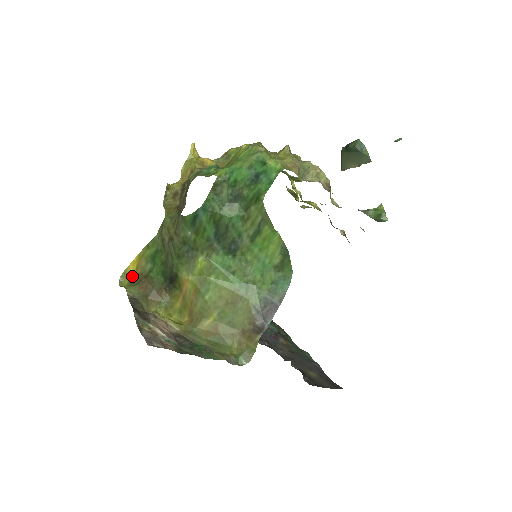
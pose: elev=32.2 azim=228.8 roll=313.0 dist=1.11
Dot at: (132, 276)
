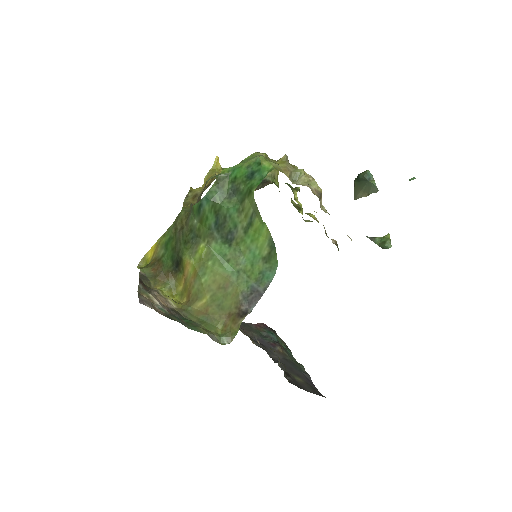
Dot at: (149, 261)
